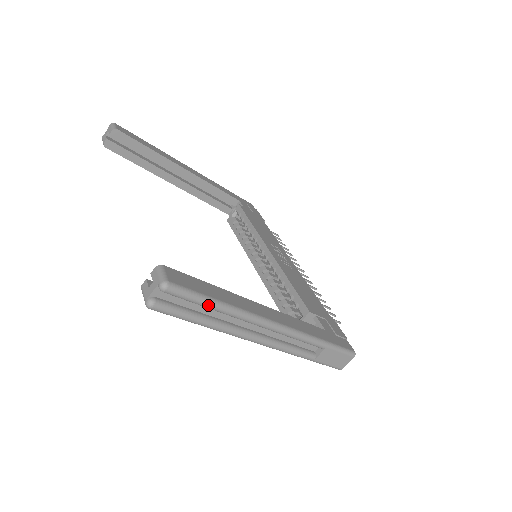
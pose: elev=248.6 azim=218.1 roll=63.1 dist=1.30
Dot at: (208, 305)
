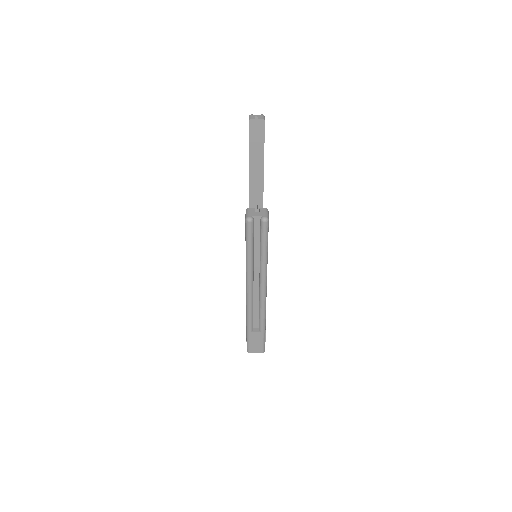
Dot at: (264, 249)
